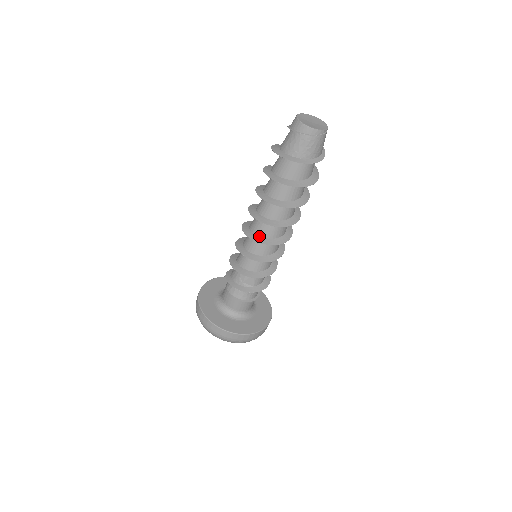
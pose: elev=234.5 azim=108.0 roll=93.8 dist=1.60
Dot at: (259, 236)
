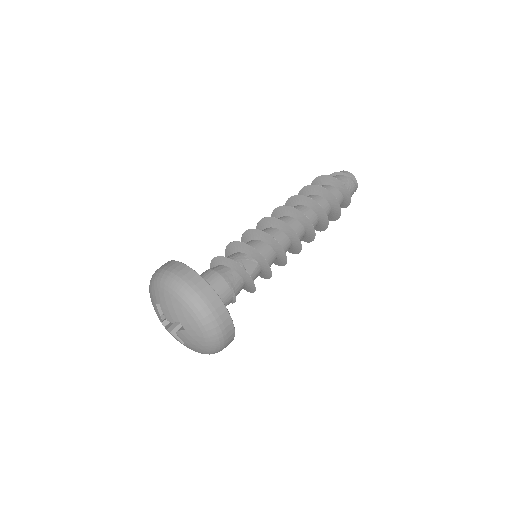
Dot at: (286, 226)
